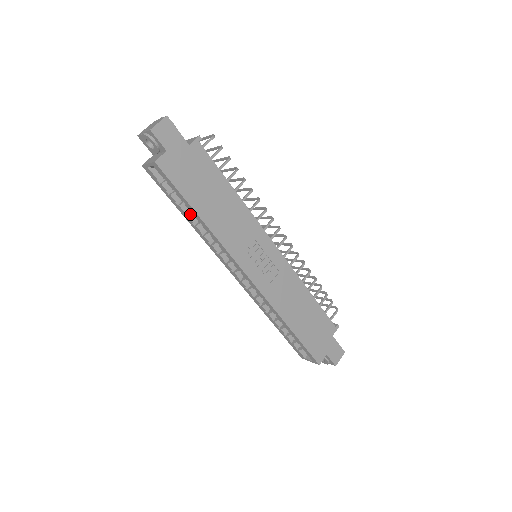
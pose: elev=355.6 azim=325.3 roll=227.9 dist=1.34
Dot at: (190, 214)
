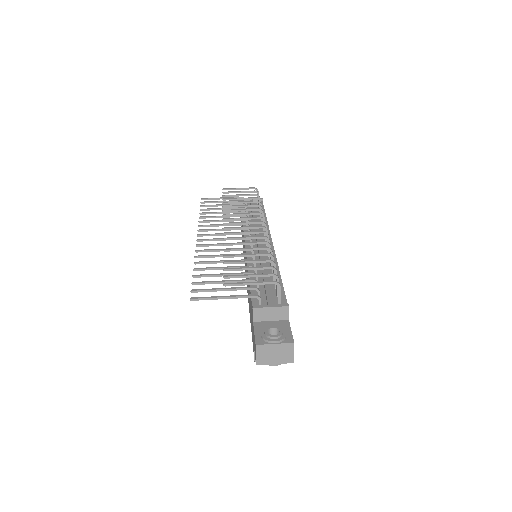
Dot at: occluded
